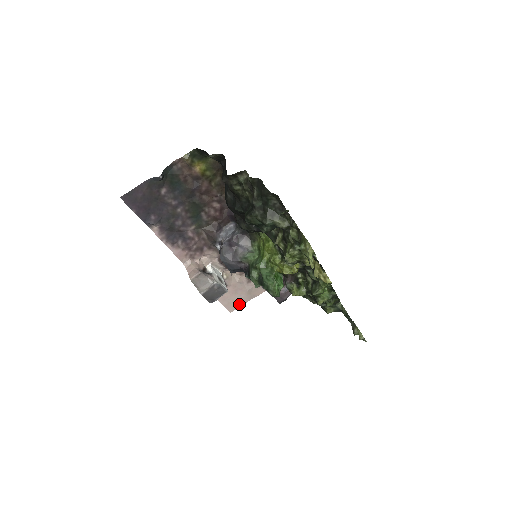
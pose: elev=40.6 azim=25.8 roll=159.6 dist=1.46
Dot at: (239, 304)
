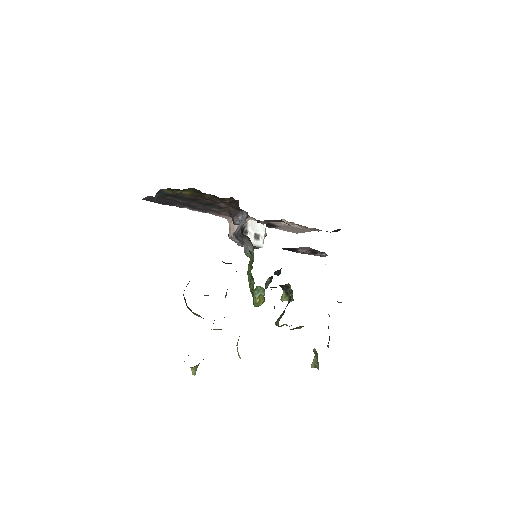
Dot at: (301, 232)
